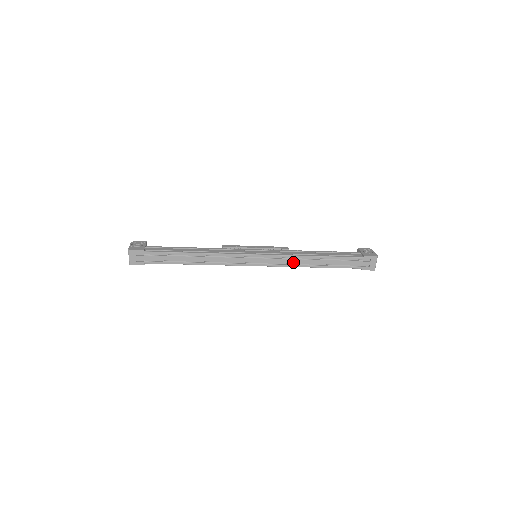
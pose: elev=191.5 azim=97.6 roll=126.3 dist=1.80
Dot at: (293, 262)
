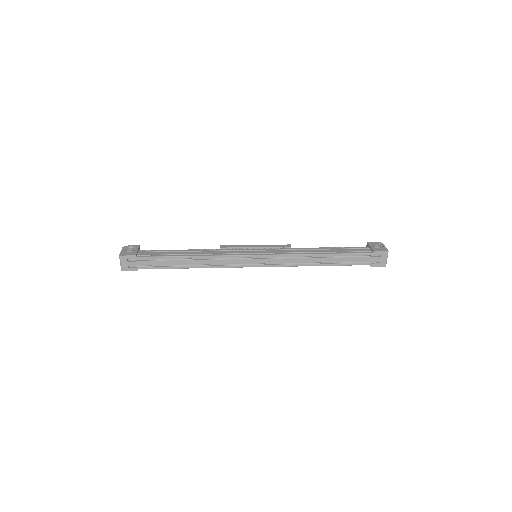
Dot at: (296, 261)
